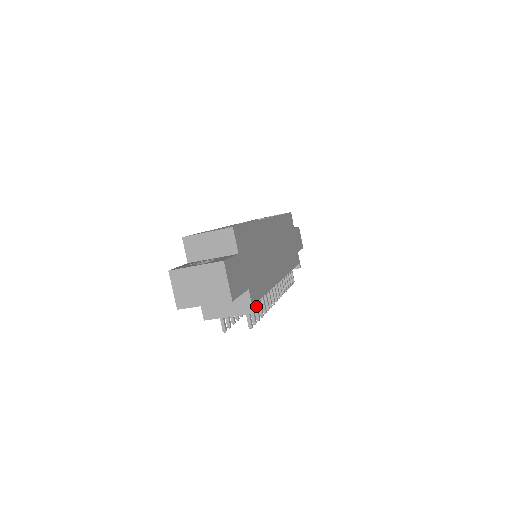
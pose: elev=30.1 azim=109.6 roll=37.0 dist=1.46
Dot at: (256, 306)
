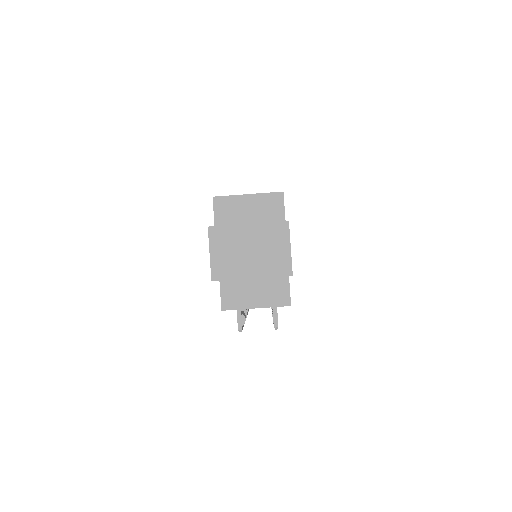
Dot at: occluded
